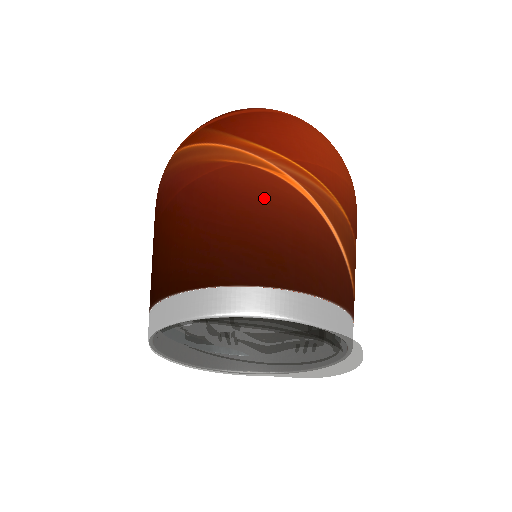
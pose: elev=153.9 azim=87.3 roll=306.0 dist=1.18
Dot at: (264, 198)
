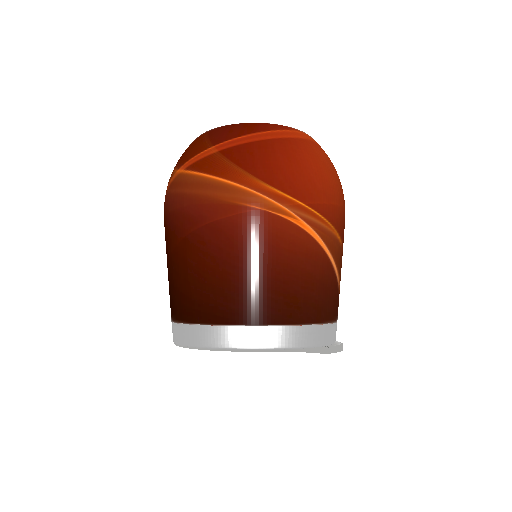
Dot at: (283, 245)
